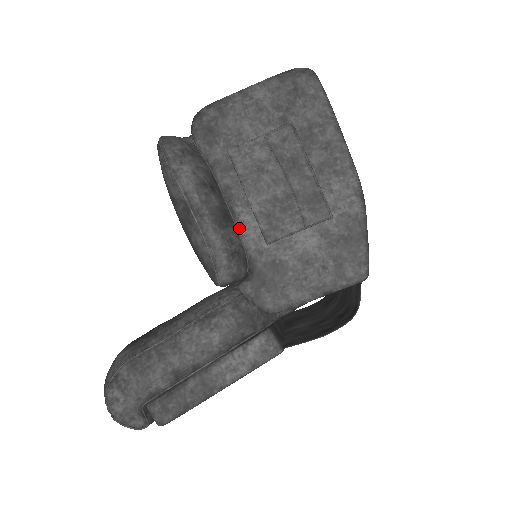
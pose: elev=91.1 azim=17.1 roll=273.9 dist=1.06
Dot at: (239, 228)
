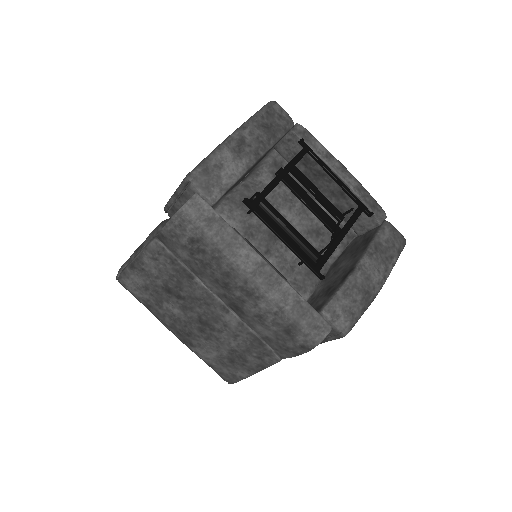
Dot at: occluded
